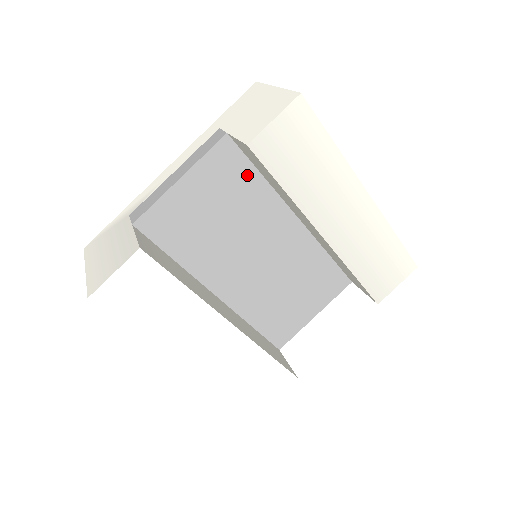
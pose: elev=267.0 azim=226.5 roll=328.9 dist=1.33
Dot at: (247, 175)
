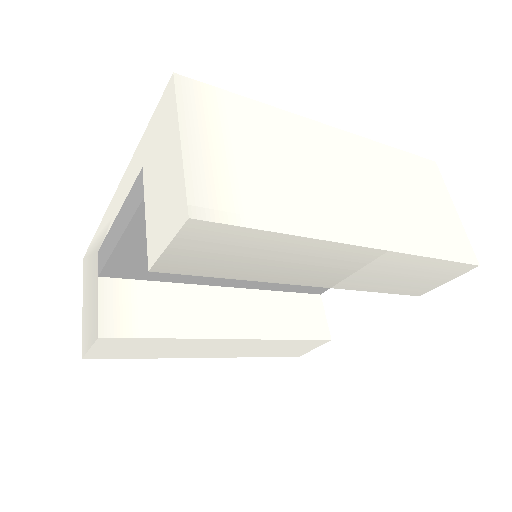
Dot at: occluded
